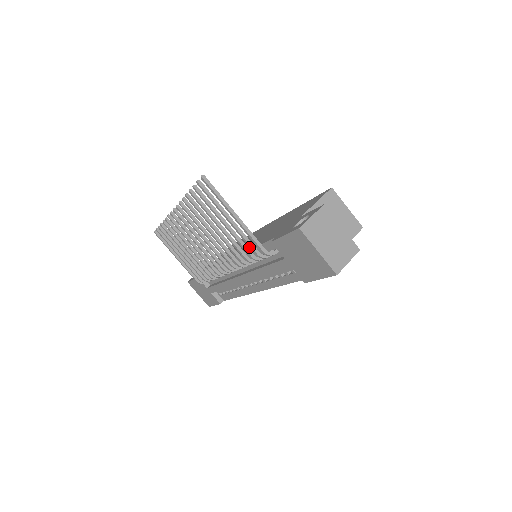
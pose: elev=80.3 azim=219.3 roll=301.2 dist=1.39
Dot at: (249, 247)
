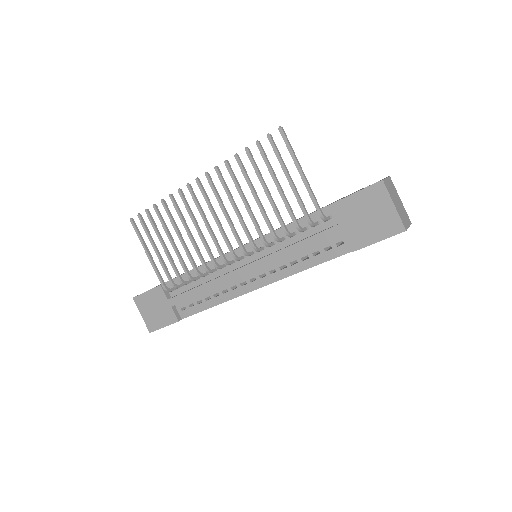
Dot at: occluded
